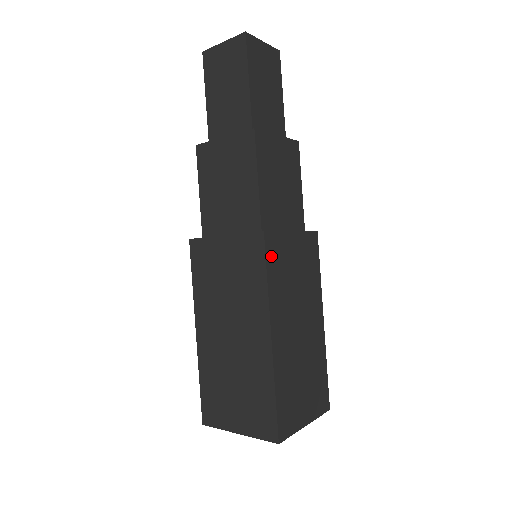
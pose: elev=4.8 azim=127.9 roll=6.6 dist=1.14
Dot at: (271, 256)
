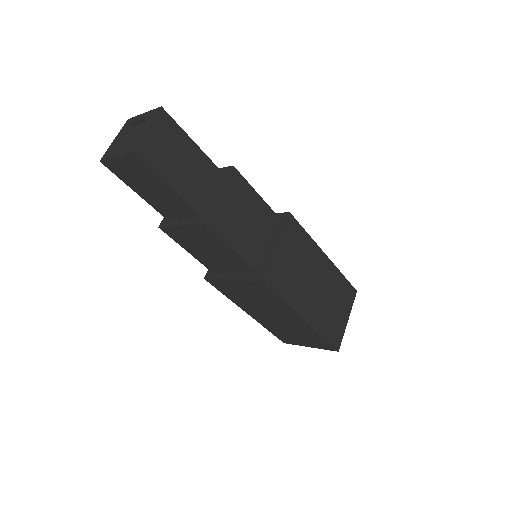
Dot at: (275, 285)
